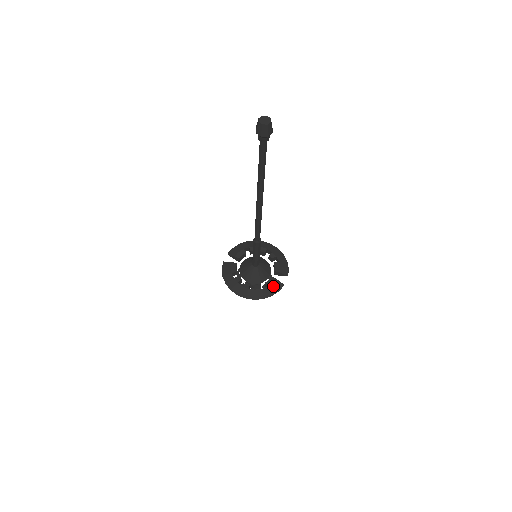
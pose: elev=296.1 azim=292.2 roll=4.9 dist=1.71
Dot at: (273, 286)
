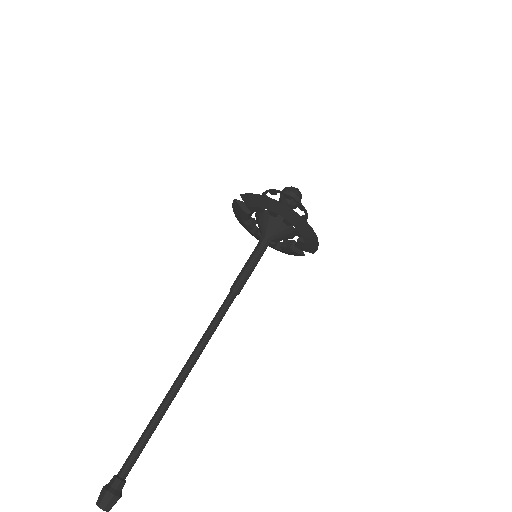
Dot at: (289, 253)
